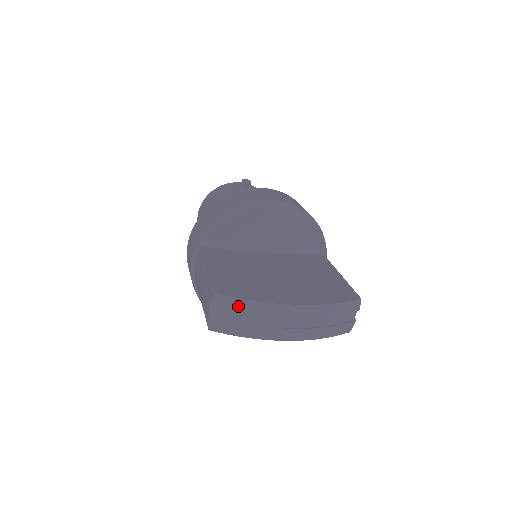
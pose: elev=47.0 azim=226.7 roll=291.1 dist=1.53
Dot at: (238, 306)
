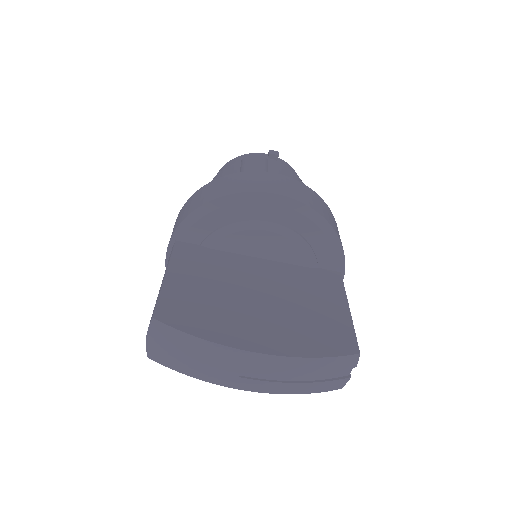
Dot at: (180, 340)
